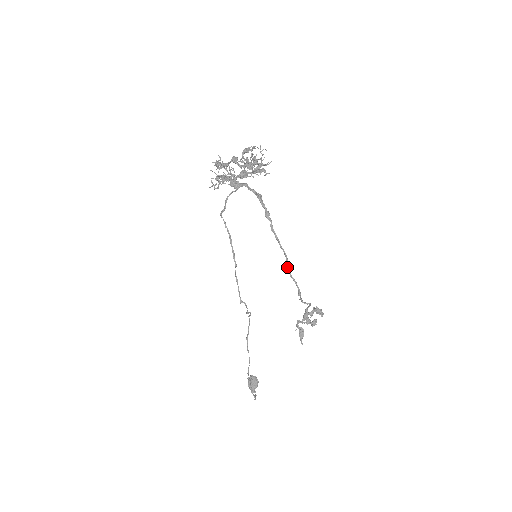
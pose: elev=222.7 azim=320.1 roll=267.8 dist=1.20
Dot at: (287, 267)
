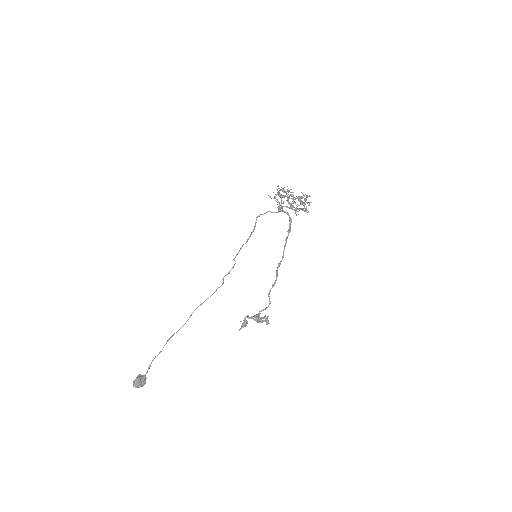
Dot at: (279, 264)
